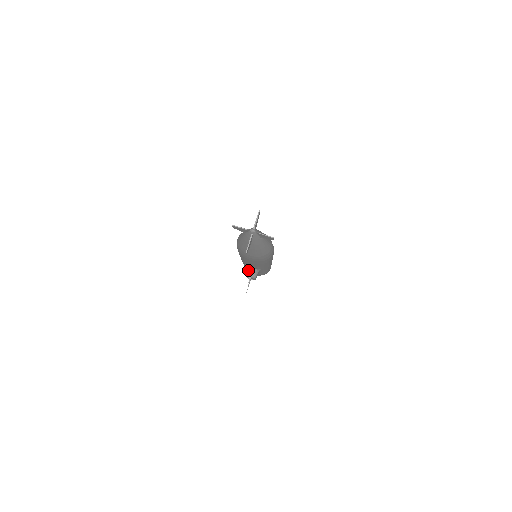
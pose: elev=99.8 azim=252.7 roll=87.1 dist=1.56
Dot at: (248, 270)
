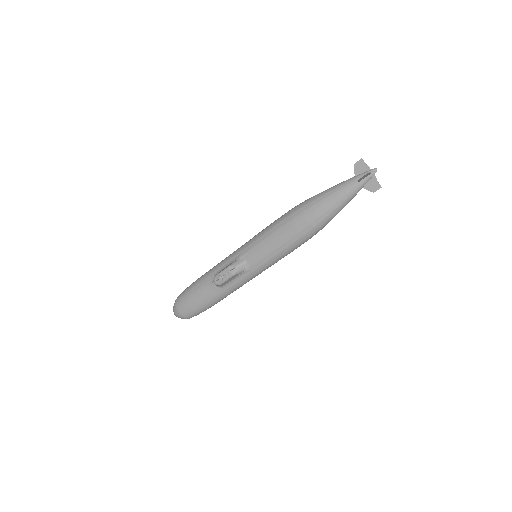
Dot at: (238, 262)
